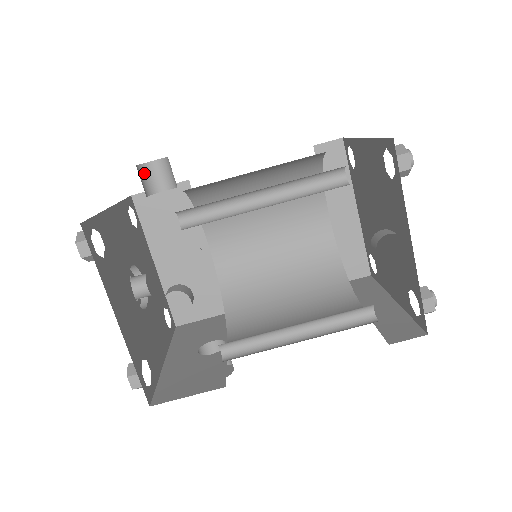
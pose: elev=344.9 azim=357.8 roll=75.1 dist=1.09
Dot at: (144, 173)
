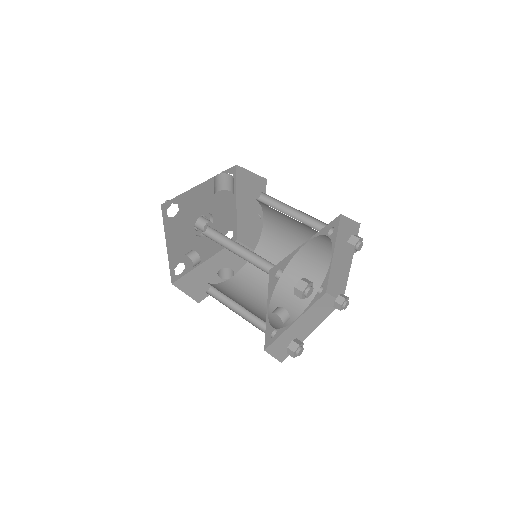
Dot at: (222, 178)
